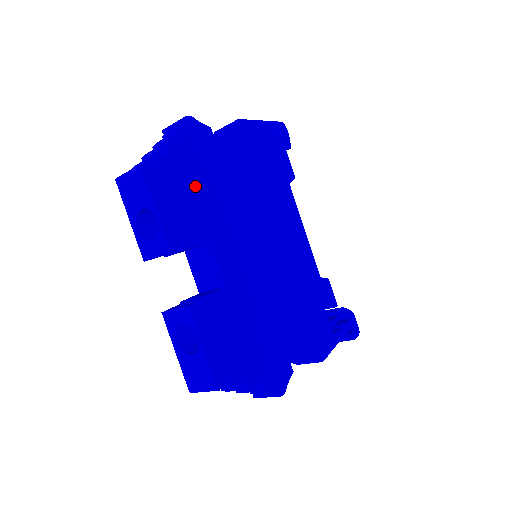
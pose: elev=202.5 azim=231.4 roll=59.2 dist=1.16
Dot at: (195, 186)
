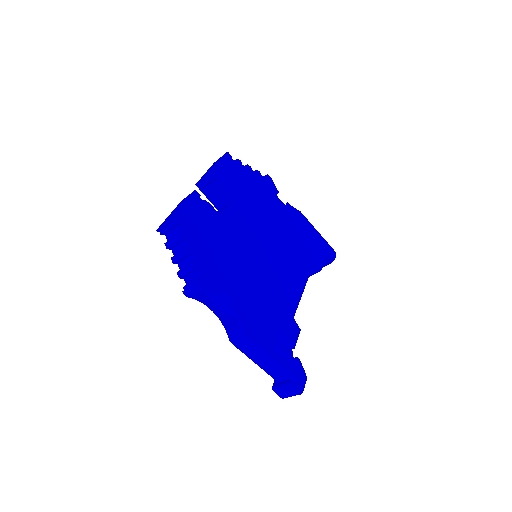
Dot at: (247, 185)
